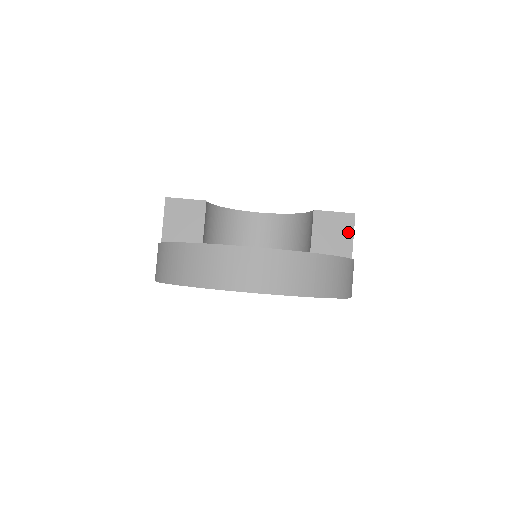
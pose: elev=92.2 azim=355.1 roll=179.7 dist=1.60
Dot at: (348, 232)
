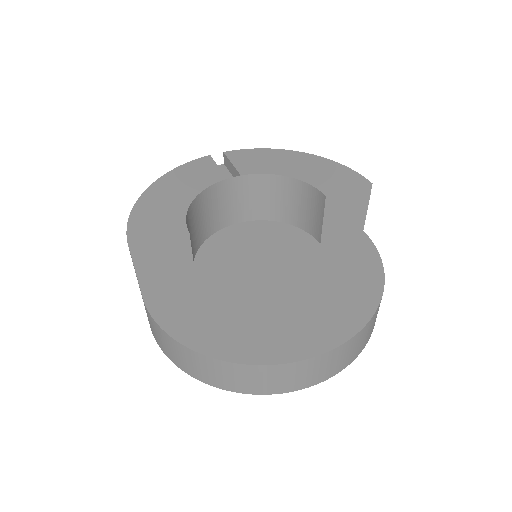
Dot at: (362, 205)
